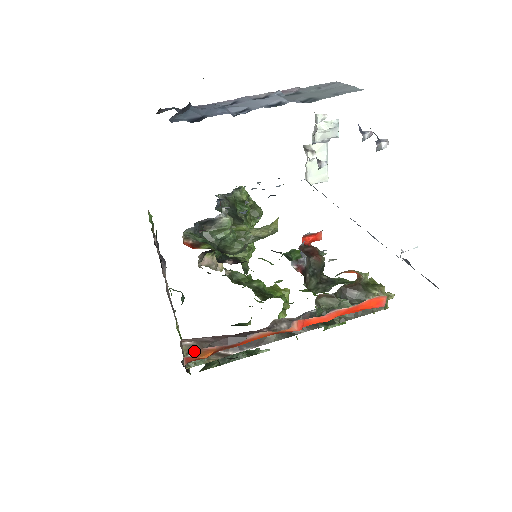
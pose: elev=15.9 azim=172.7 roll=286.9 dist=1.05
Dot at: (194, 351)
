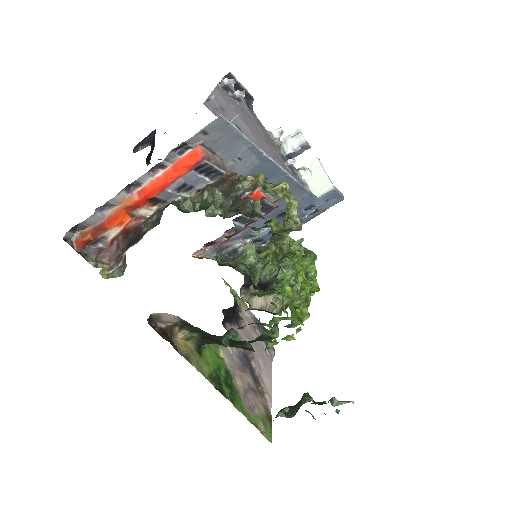
Dot at: (115, 268)
